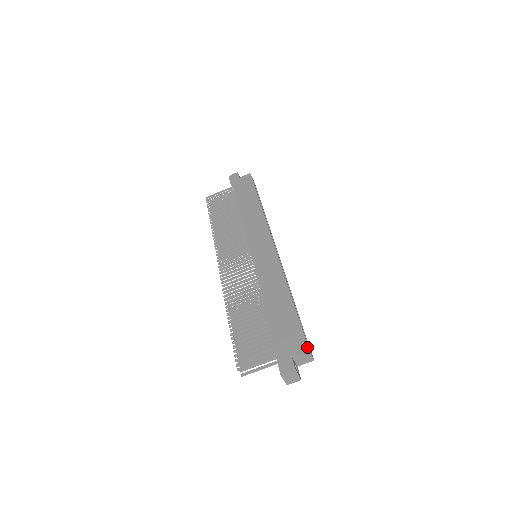
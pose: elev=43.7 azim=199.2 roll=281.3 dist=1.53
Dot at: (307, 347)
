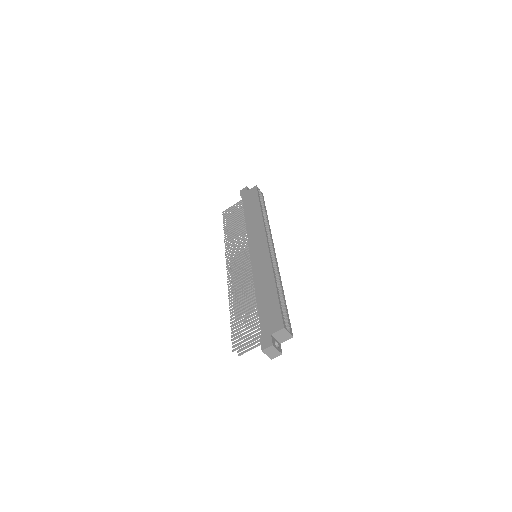
Dot at: (283, 326)
